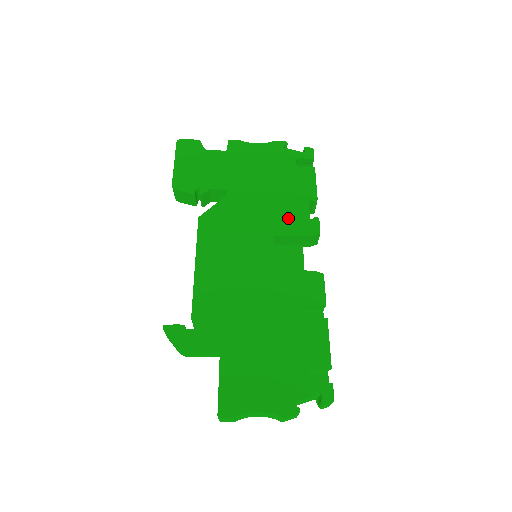
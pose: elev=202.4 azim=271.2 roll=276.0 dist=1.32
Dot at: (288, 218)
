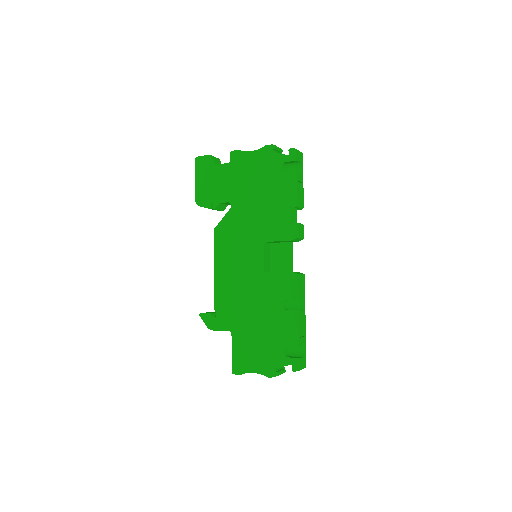
Dot at: (274, 225)
